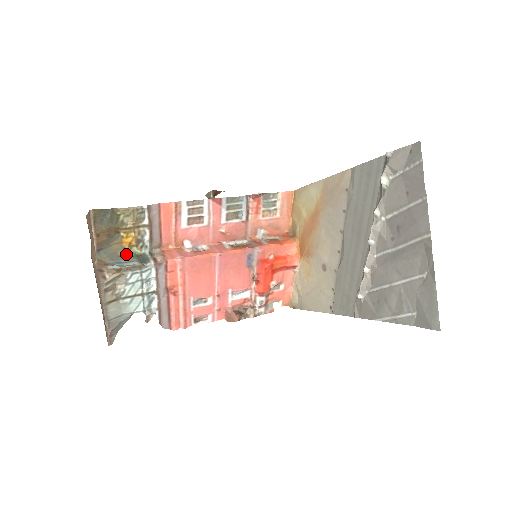
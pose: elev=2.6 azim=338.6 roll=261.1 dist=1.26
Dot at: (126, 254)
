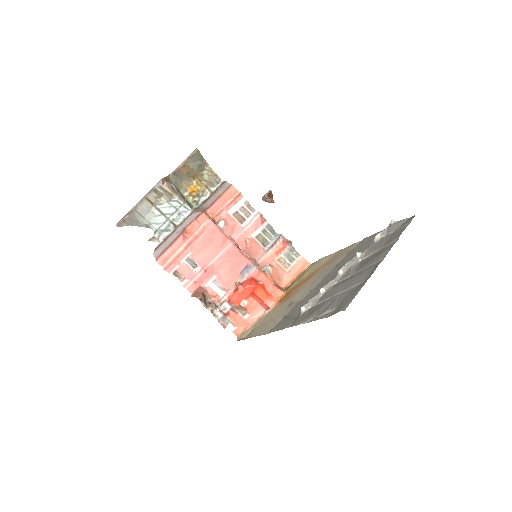
Dot at: (183, 195)
